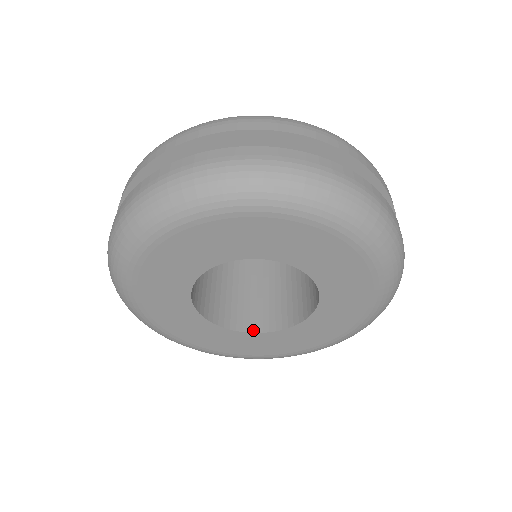
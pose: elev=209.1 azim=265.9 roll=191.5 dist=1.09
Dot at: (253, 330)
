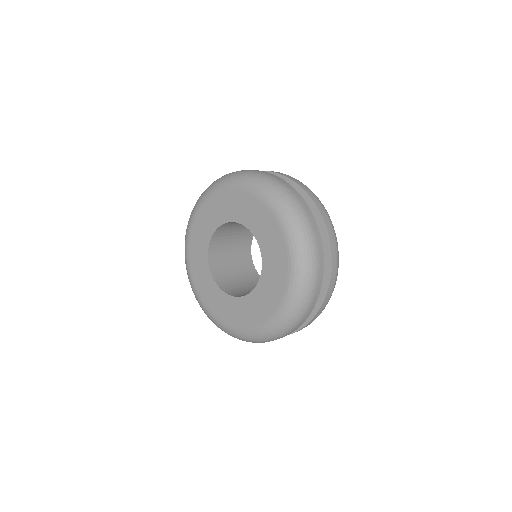
Dot at: (253, 290)
